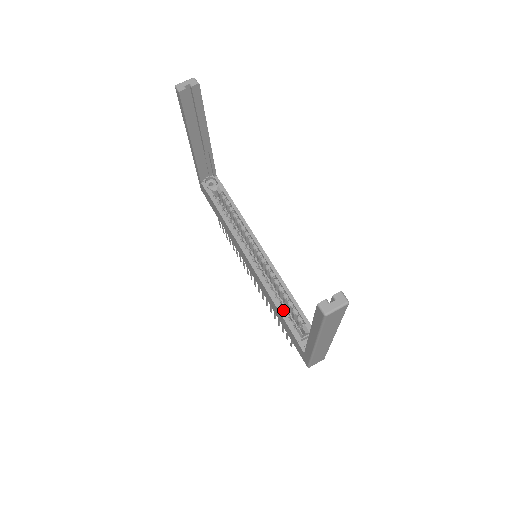
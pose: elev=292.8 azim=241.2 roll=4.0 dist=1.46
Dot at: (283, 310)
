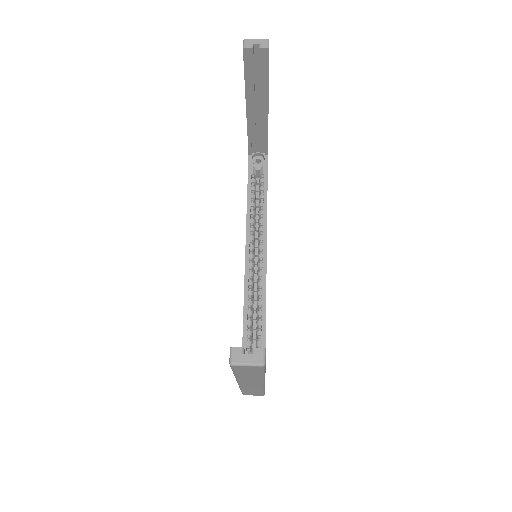
Dot at: (248, 325)
